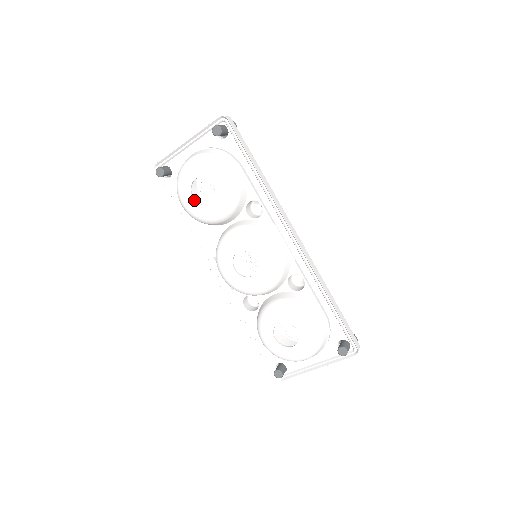
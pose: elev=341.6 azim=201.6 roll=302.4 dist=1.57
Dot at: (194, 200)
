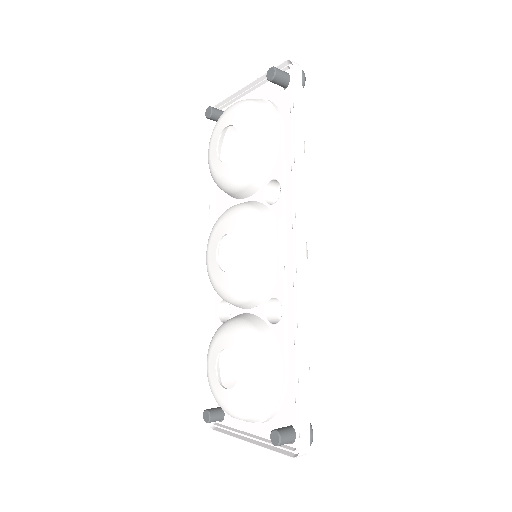
Dot at: (216, 152)
